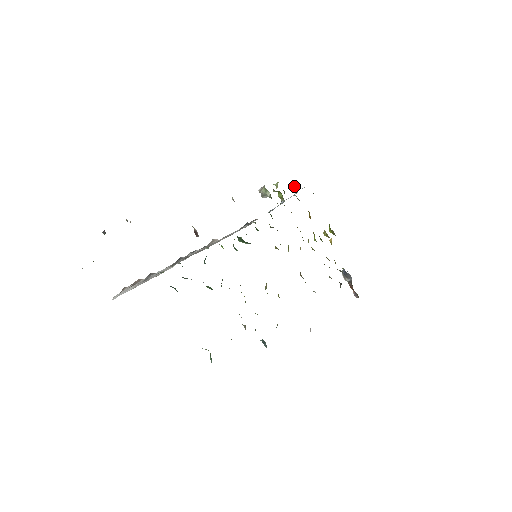
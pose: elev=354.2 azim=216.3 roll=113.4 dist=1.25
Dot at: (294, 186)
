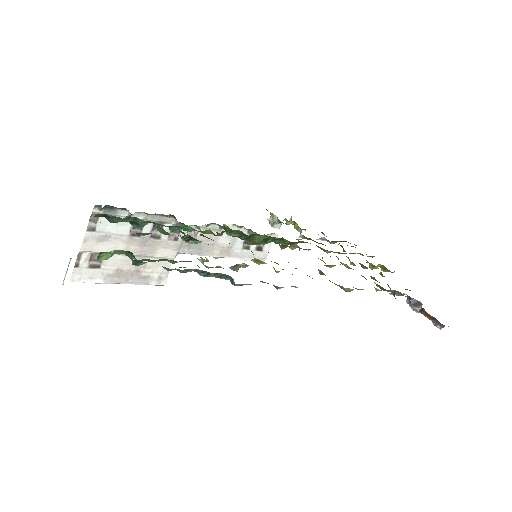
Dot at: occluded
